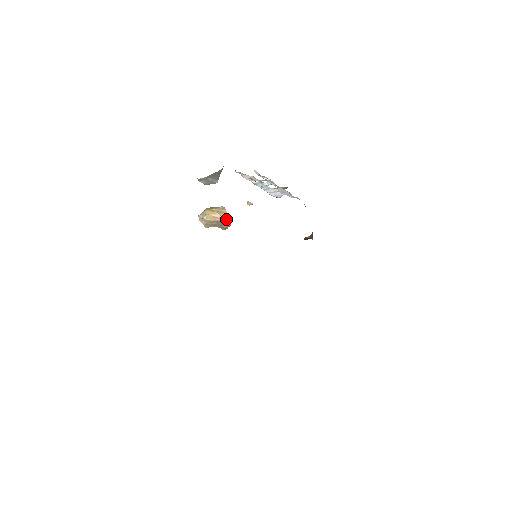
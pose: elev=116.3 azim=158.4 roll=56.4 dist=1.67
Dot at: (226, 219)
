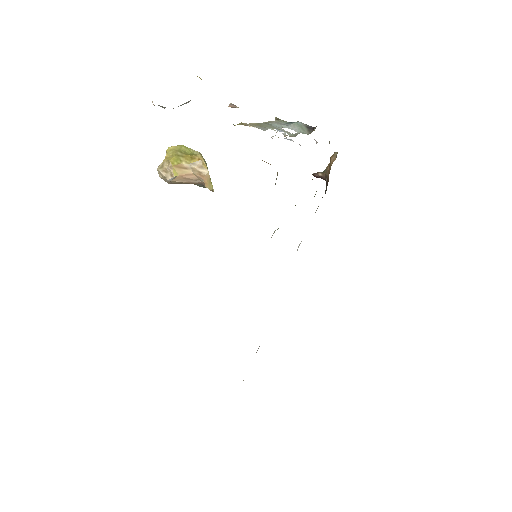
Dot at: (208, 186)
